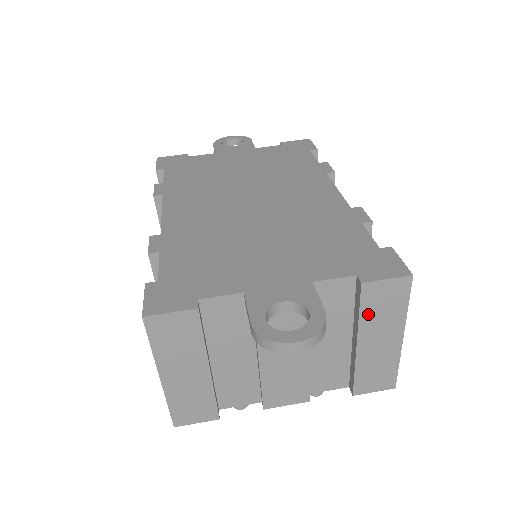
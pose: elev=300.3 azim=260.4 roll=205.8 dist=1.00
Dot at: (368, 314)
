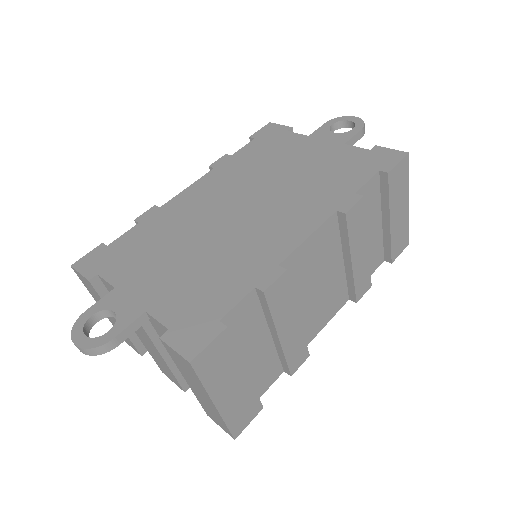
Dot at: (179, 365)
